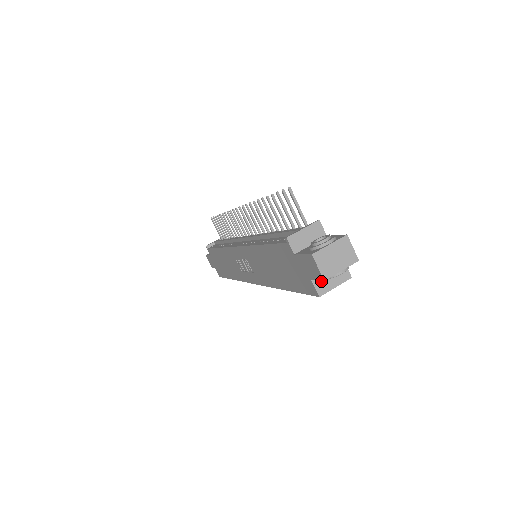
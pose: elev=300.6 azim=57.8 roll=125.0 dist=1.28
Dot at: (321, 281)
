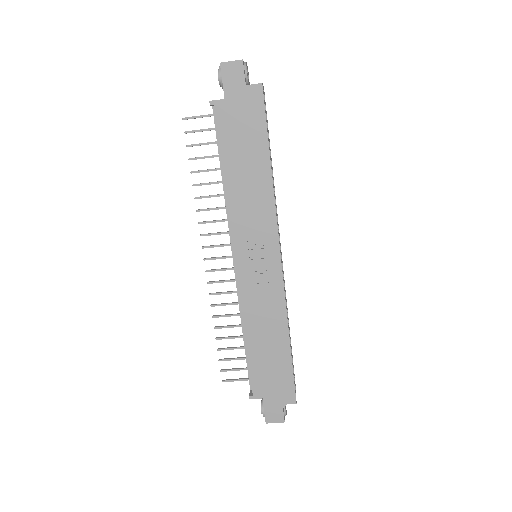
Dot at: (252, 86)
